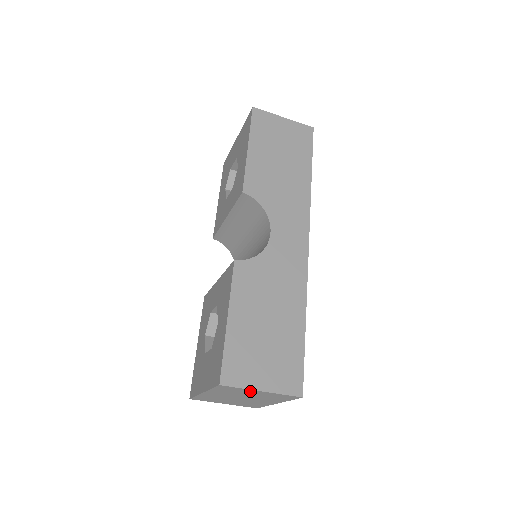
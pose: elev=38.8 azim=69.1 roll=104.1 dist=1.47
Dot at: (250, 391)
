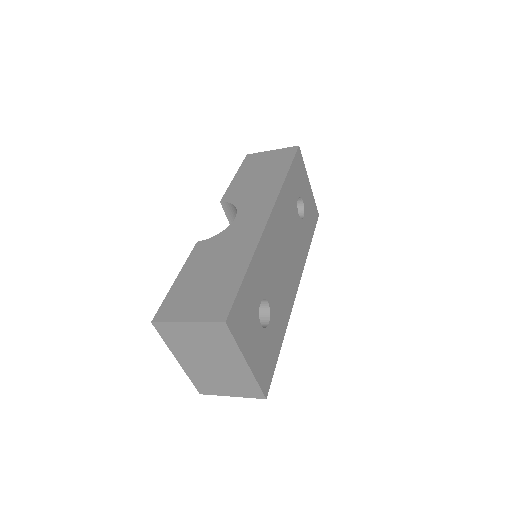
Dot at: (183, 329)
